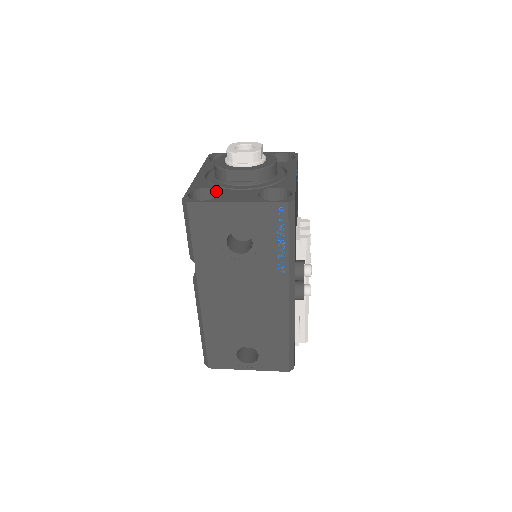
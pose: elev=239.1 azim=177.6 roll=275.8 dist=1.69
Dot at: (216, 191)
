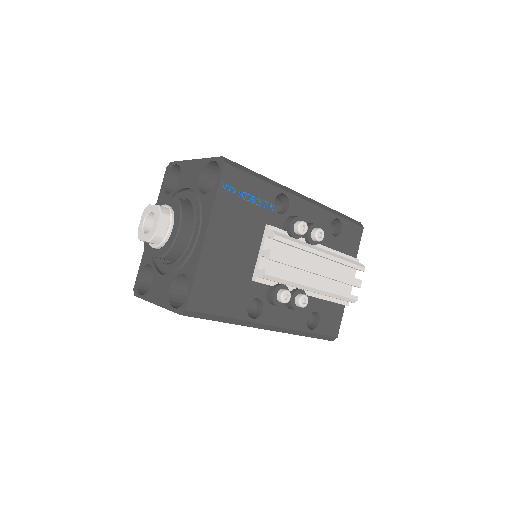
Dot at: (154, 268)
